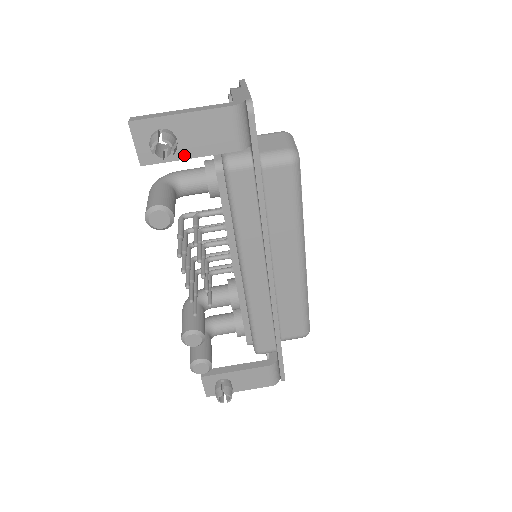
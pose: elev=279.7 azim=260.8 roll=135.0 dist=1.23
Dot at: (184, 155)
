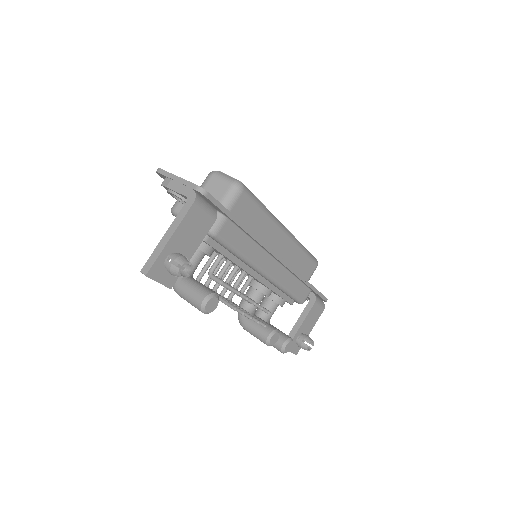
Dot at: (189, 256)
